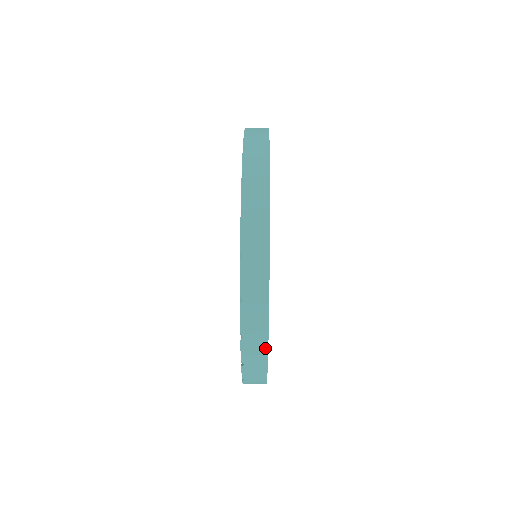
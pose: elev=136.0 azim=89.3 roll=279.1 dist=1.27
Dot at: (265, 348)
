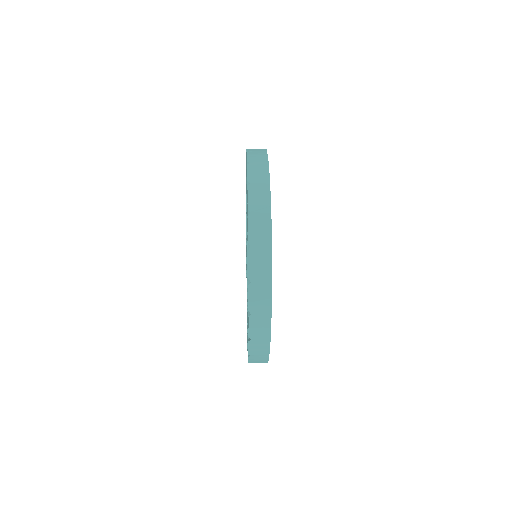
Dot at: (268, 346)
